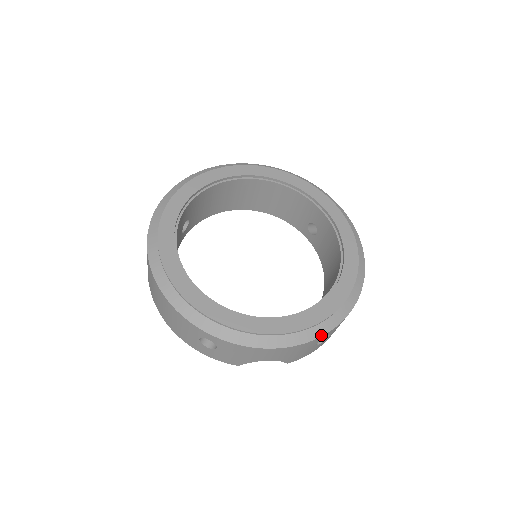
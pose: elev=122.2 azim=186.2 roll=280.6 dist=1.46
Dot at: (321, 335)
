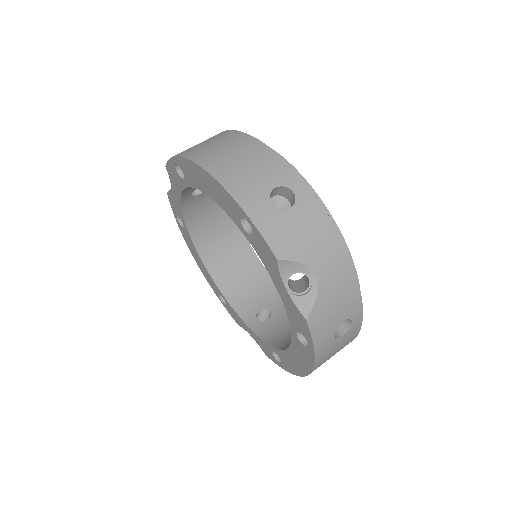
Dot at: (362, 303)
